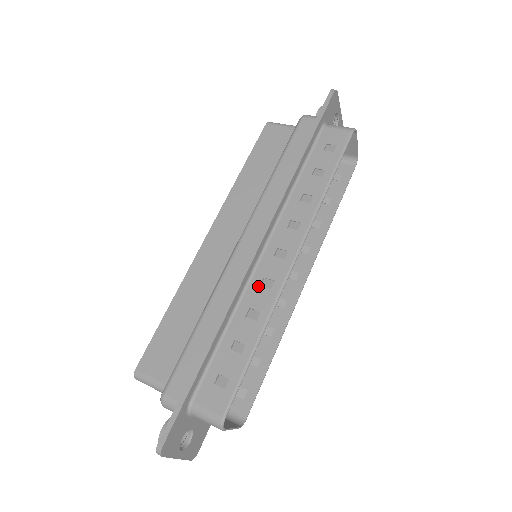
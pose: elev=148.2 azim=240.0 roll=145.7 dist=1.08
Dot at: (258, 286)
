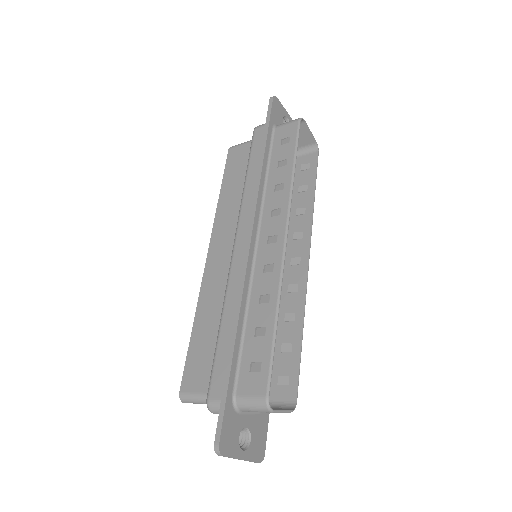
Dot at: (261, 274)
